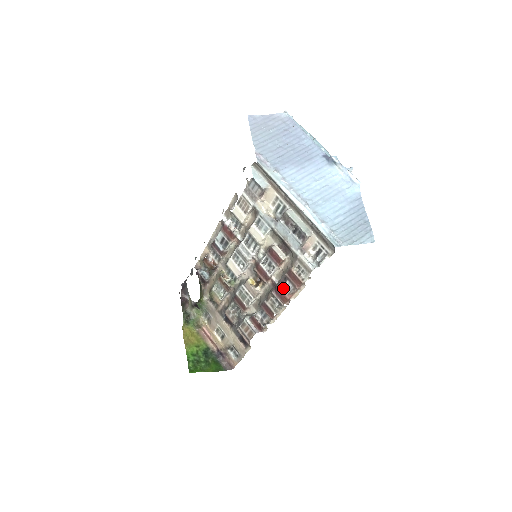
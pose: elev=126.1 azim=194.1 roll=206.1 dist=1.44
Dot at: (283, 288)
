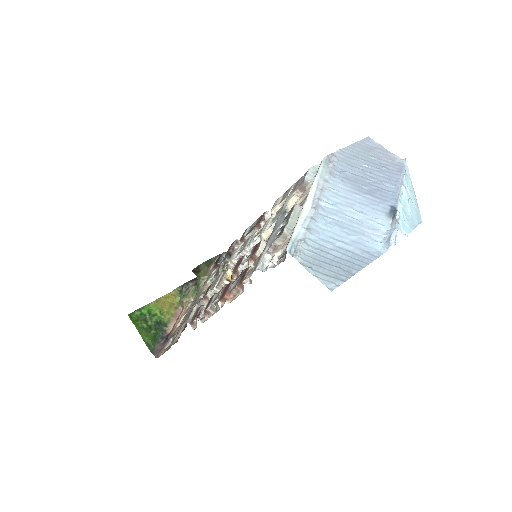
Dot at: (232, 283)
